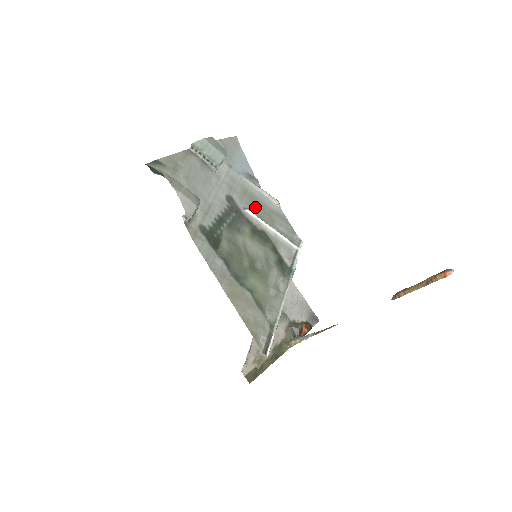
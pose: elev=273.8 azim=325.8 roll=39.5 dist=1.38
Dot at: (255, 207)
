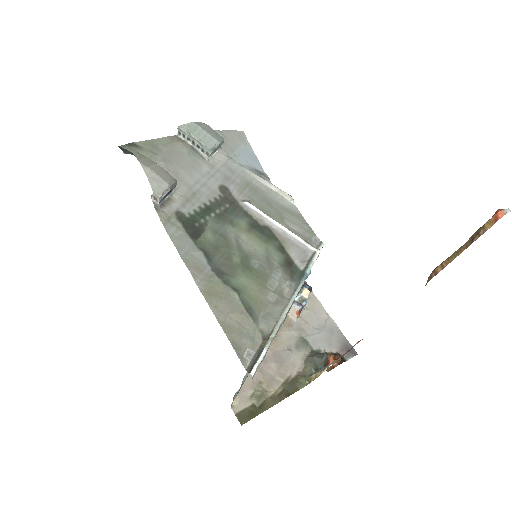
Dot at: (259, 201)
